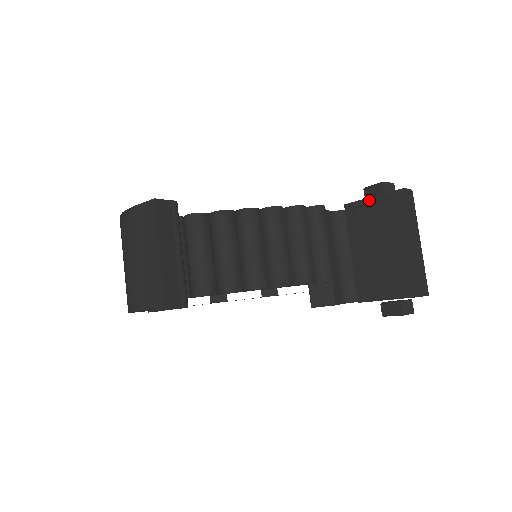
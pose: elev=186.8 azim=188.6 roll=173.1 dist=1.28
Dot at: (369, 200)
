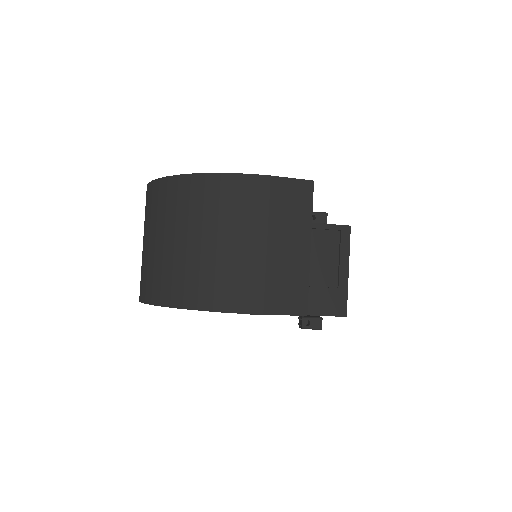
Dot at: (319, 225)
